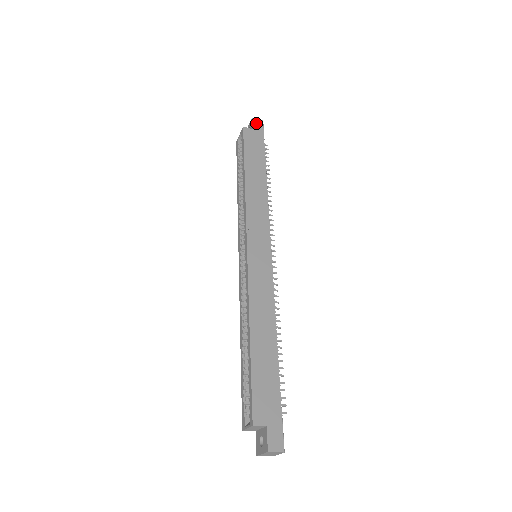
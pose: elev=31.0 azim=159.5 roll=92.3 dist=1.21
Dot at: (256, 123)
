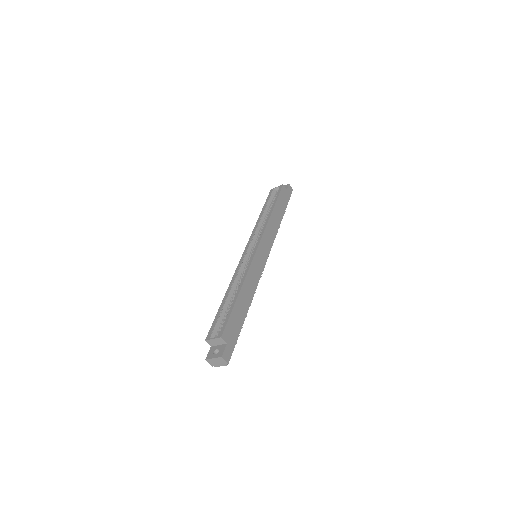
Dot at: (290, 188)
